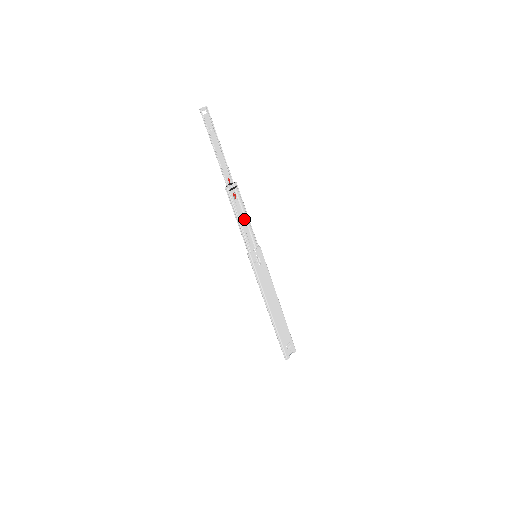
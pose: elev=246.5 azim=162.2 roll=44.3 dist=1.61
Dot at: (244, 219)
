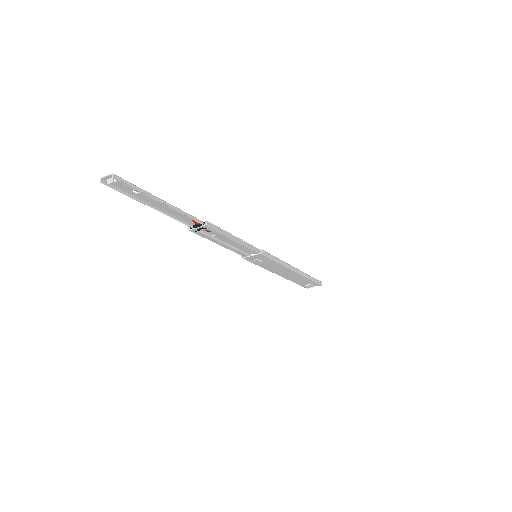
Dot at: (230, 241)
